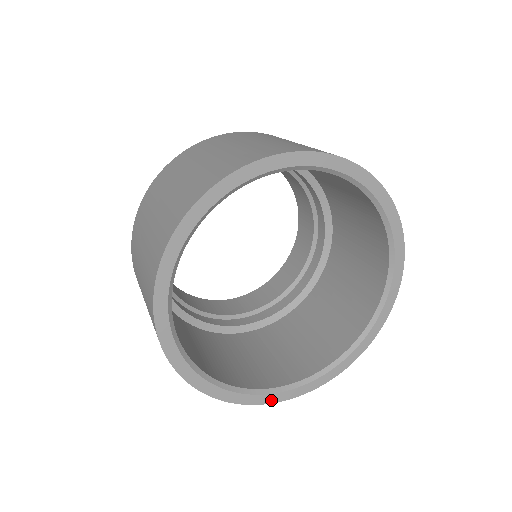
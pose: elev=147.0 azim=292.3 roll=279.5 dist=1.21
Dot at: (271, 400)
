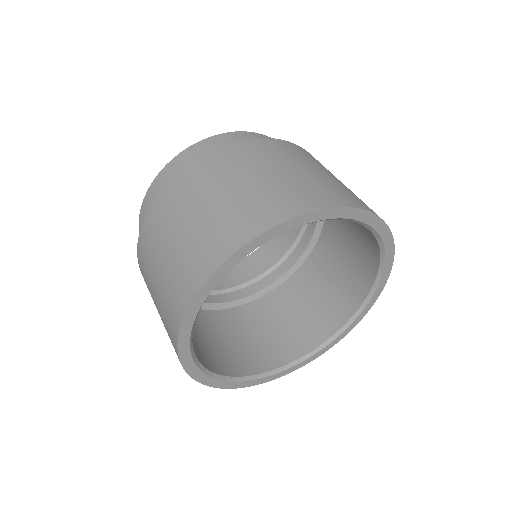
Dot at: (284, 374)
